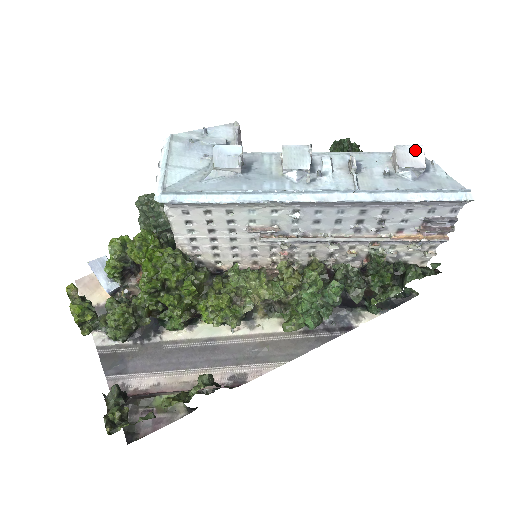
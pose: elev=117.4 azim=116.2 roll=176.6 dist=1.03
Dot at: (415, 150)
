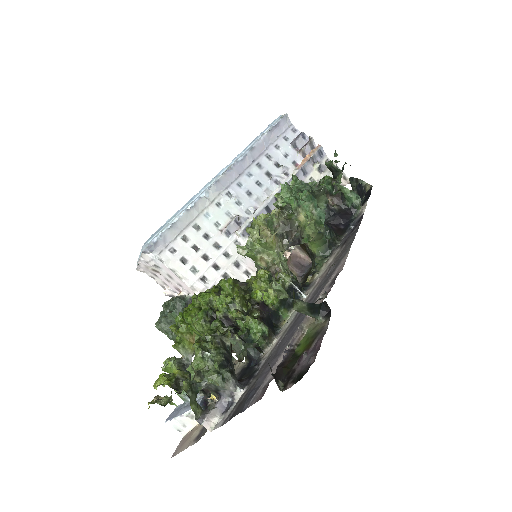
Dot at: occluded
